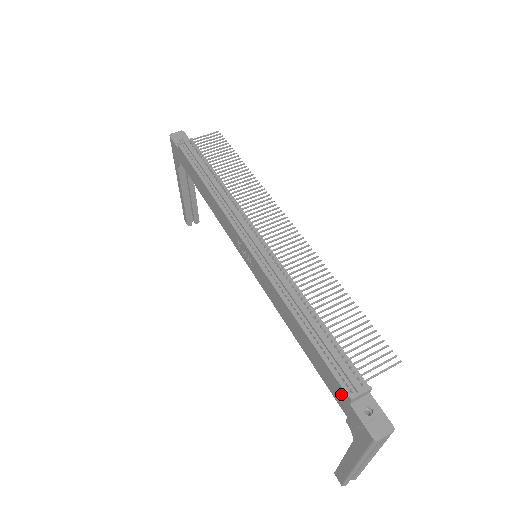
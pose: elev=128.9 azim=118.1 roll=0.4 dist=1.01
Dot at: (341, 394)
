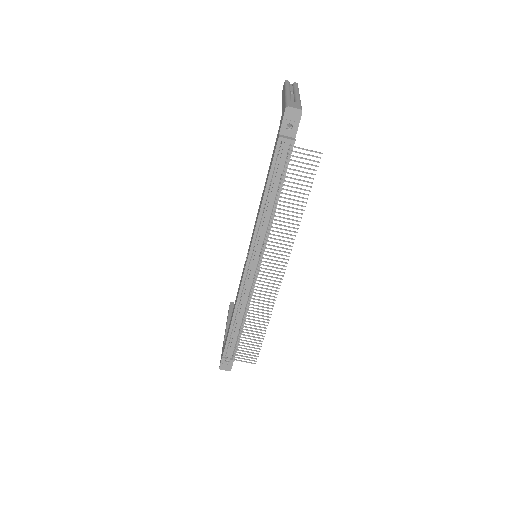
Dot at: occluded
